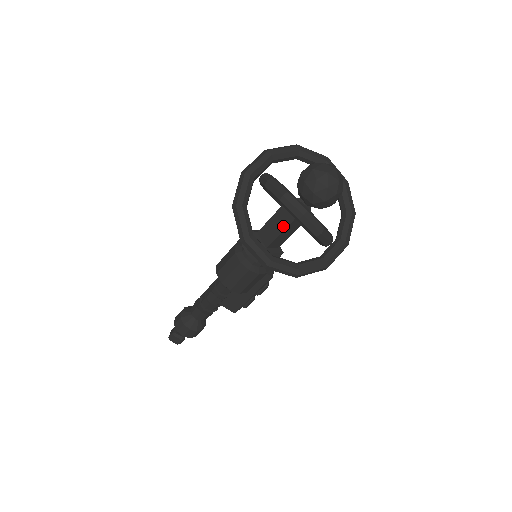
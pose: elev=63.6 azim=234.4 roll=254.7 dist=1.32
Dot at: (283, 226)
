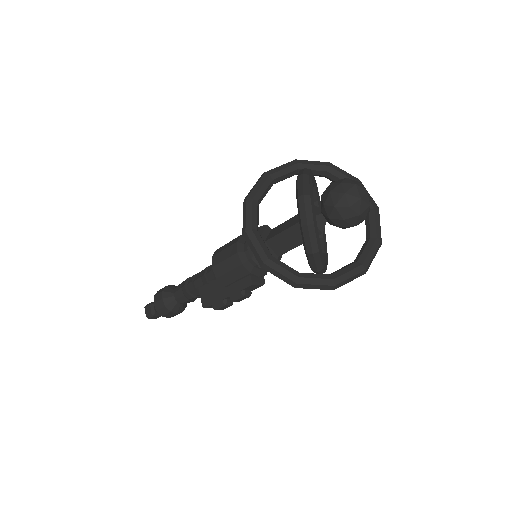
Dot at: (291, 225)
